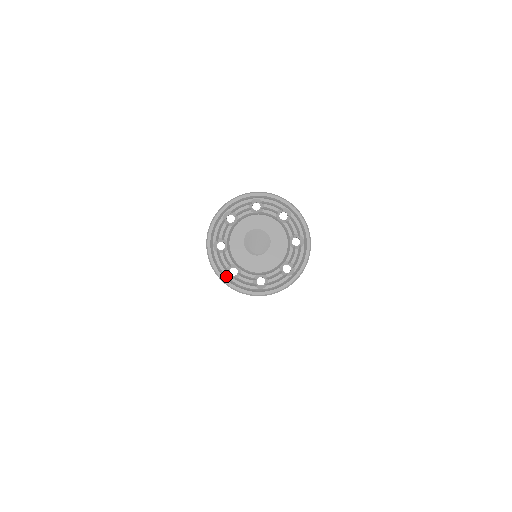
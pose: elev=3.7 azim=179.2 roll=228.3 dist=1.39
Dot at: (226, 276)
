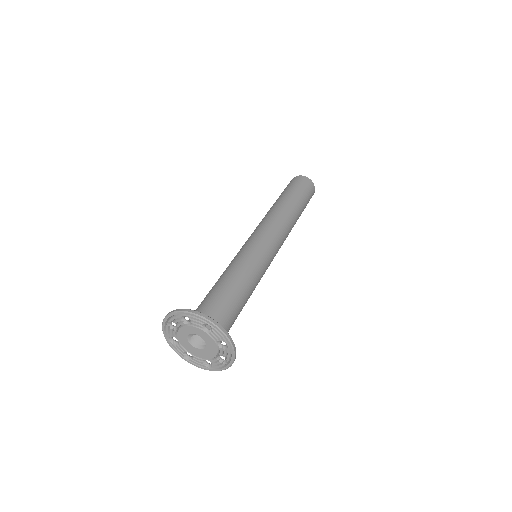
Dot at: (168, 339)
